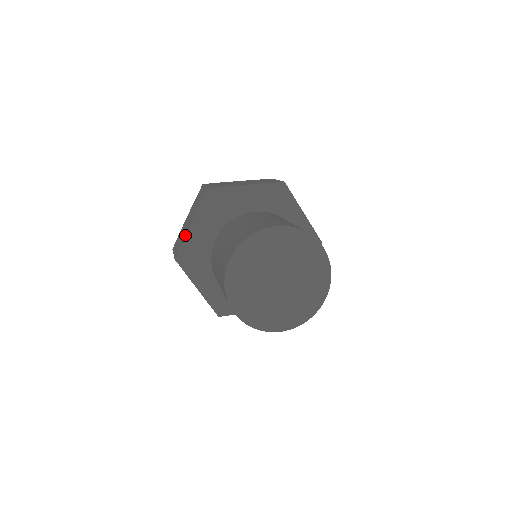
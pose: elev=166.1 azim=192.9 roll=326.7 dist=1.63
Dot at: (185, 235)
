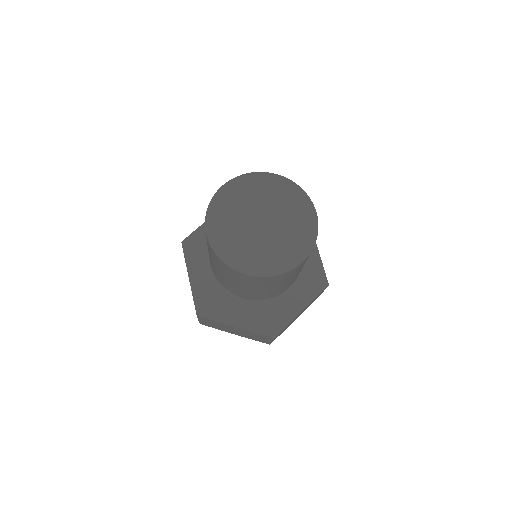
Dot at: occluded
